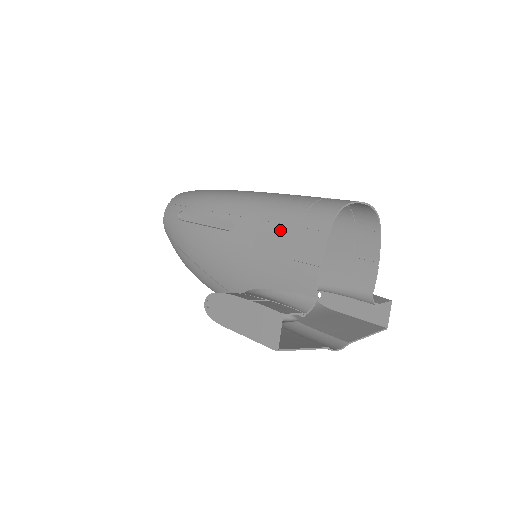
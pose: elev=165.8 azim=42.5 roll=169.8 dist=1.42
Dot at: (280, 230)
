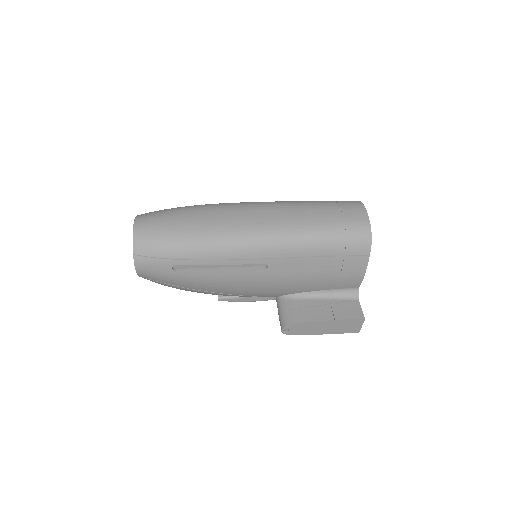
Dot at: (323, 261)
